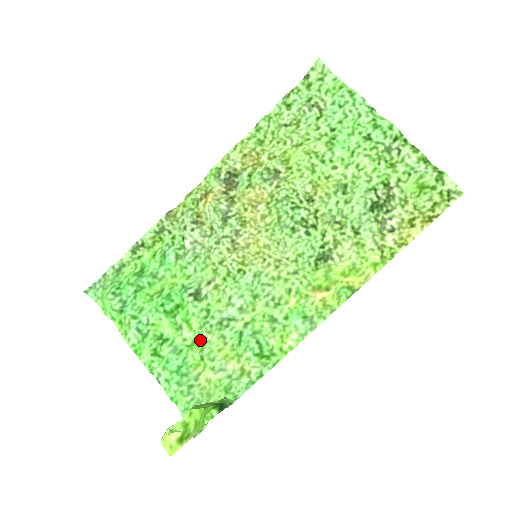
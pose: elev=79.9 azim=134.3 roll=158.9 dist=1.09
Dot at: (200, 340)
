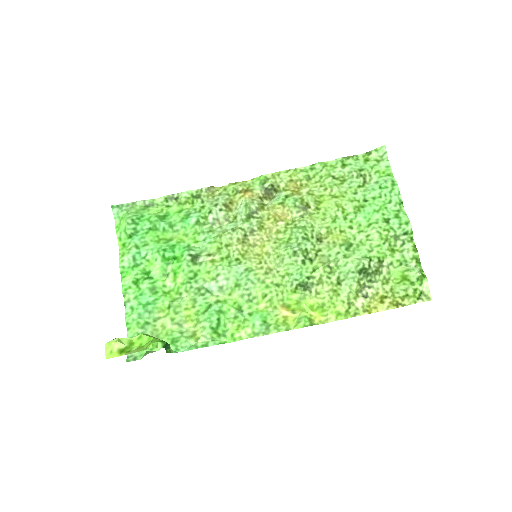
Dot at: (176, 293)
